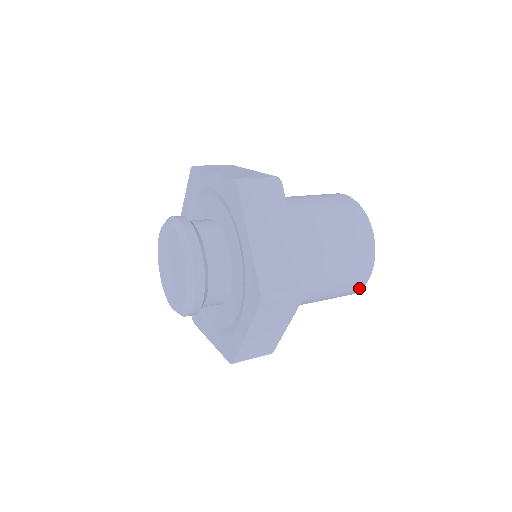
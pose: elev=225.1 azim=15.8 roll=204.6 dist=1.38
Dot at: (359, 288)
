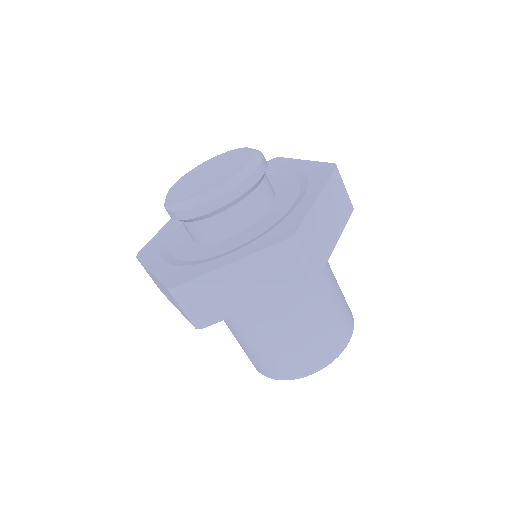
Dot at: (297, 375)
